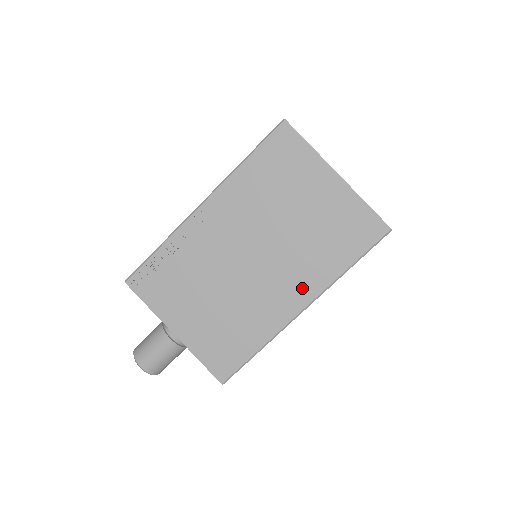
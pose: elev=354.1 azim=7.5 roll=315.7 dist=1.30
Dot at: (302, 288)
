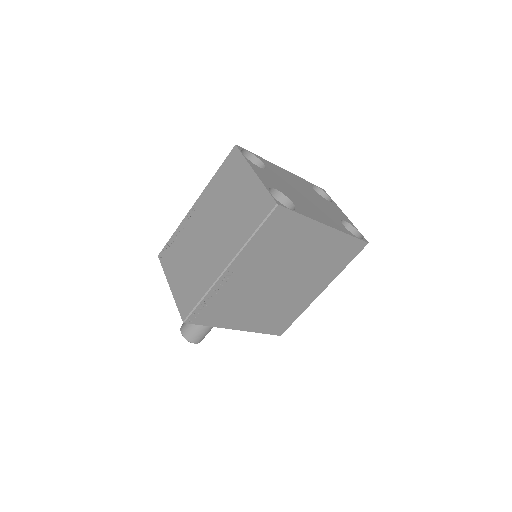
Dot at: (228, 252)
